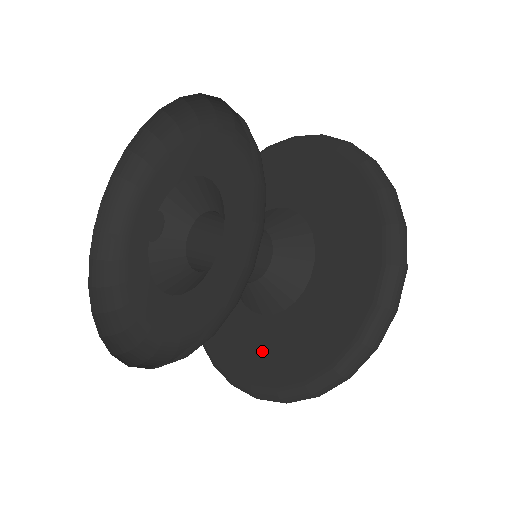
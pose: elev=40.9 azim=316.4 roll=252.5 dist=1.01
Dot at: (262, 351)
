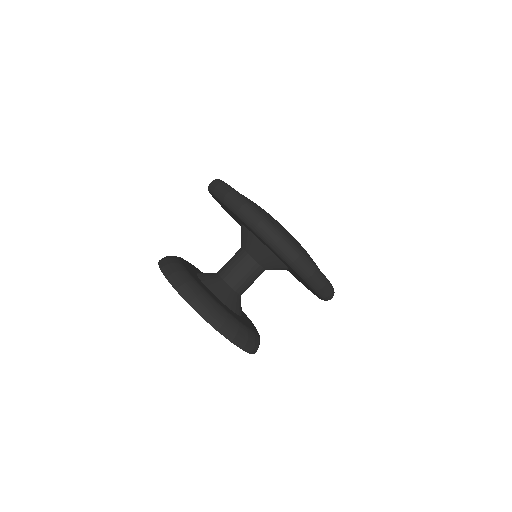
Dot at: occluded
